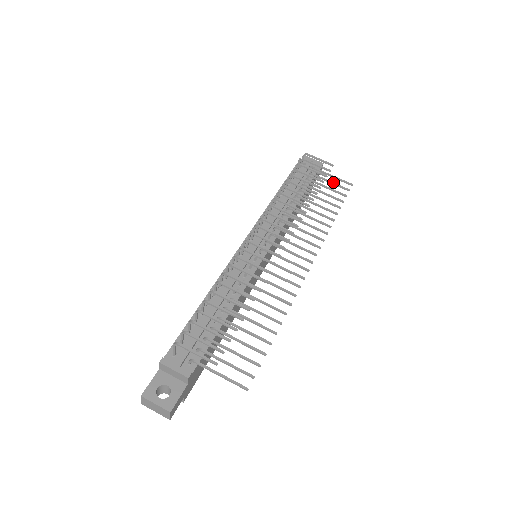
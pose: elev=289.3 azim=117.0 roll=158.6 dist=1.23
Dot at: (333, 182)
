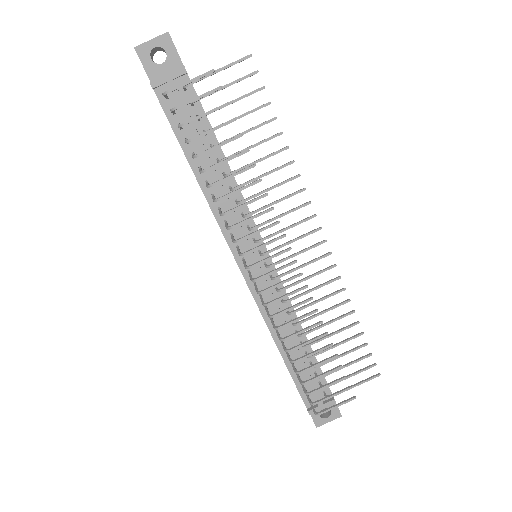
Dot at: (230, 83)
